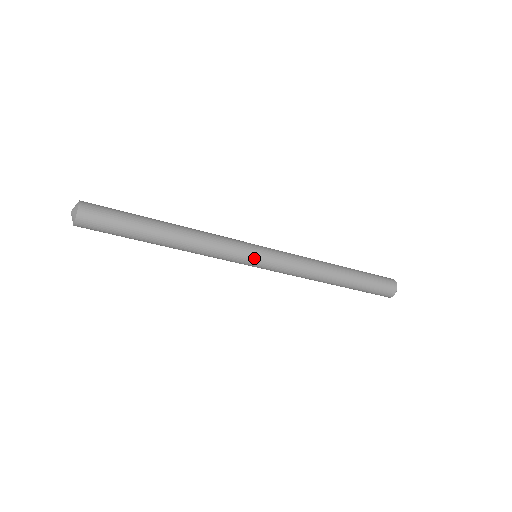
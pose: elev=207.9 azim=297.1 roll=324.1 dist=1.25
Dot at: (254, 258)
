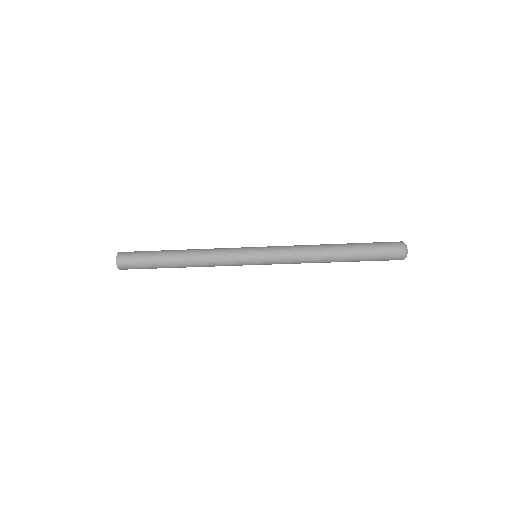
Dot at: (250, 257)
